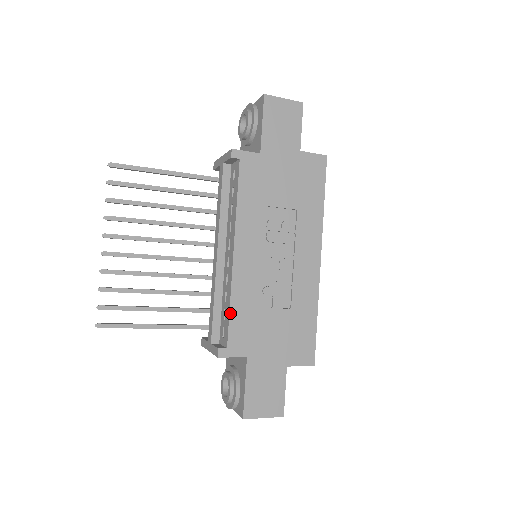
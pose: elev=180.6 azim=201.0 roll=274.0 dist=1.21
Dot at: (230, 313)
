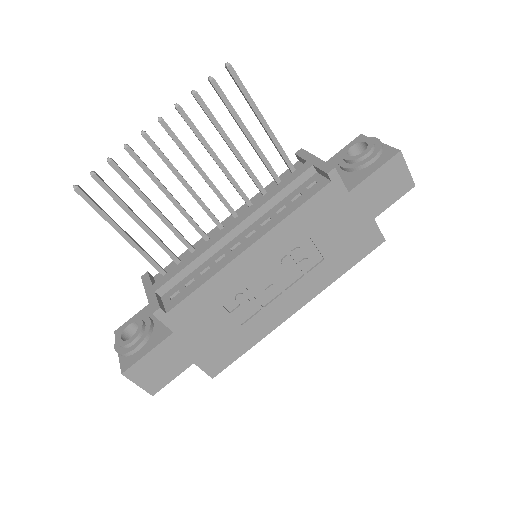
Dot at: (197, 289)
